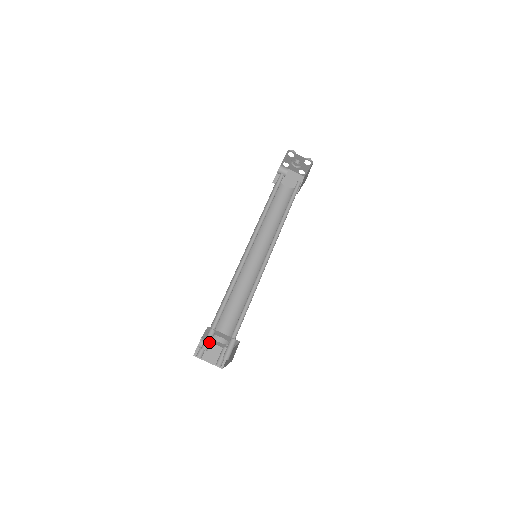
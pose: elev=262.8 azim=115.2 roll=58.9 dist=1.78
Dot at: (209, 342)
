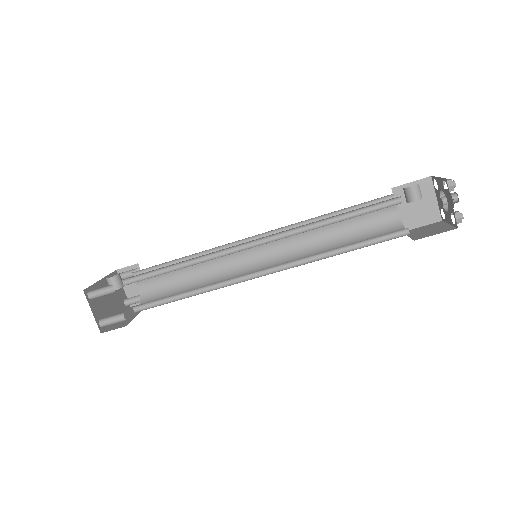
Dot at: (99, 295)
